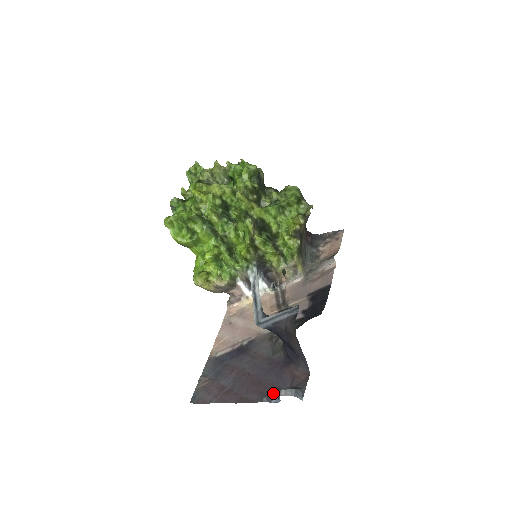
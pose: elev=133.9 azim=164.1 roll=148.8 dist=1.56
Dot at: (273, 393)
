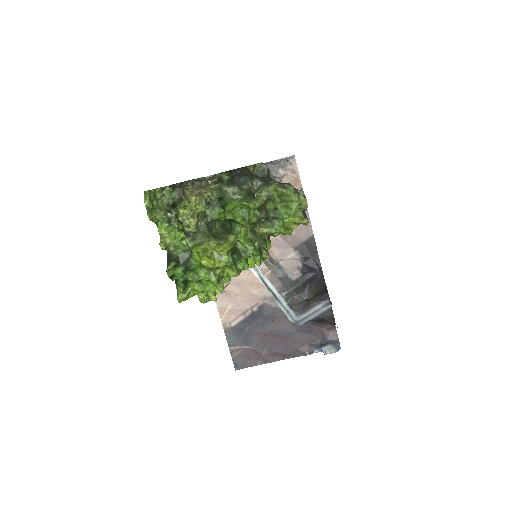
Dot at: (311, 347)
